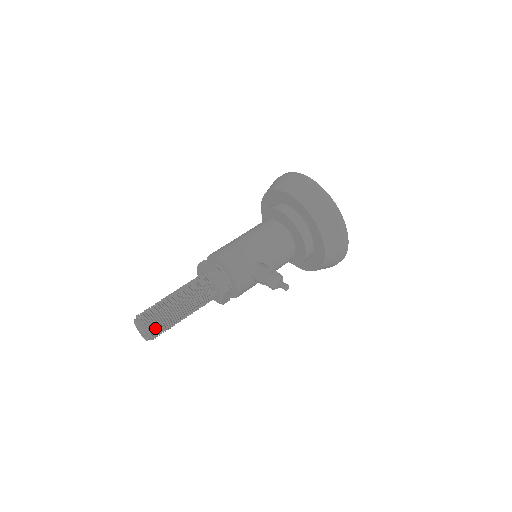
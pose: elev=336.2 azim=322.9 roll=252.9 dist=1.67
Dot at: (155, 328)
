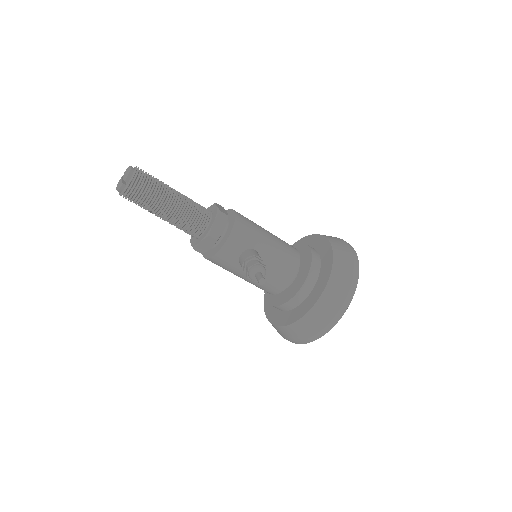
Dot at: (137, 186)
